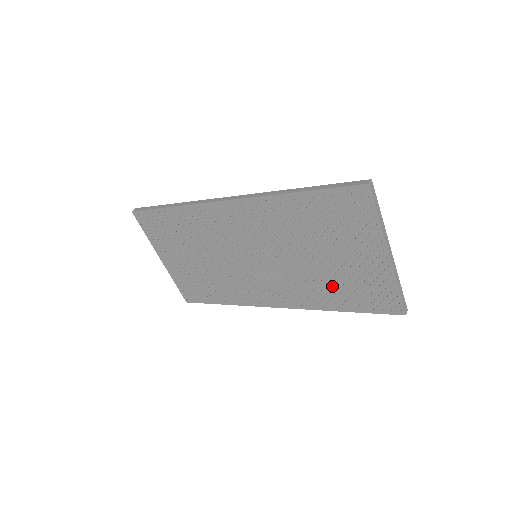
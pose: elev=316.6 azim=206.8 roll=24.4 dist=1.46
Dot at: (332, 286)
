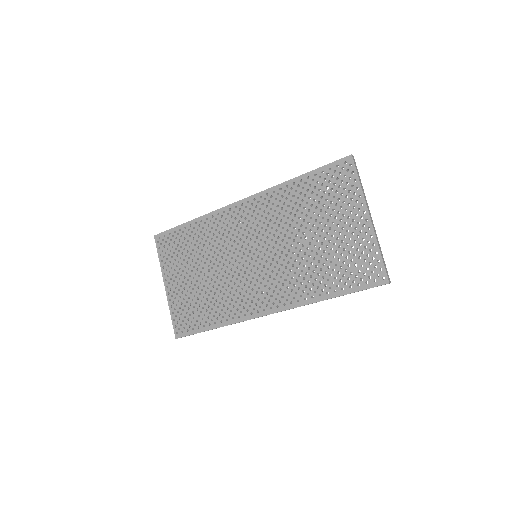
Dot at: (322, 268)
